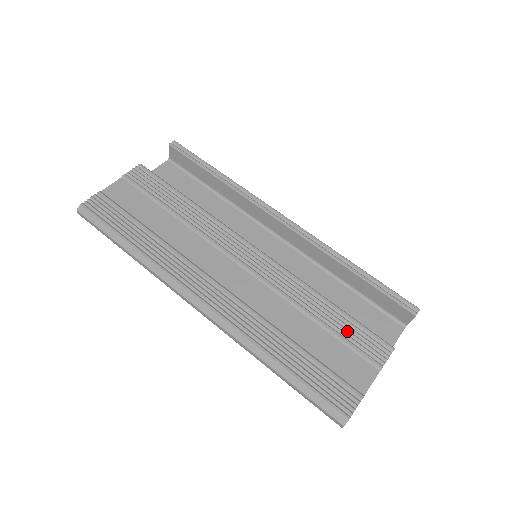
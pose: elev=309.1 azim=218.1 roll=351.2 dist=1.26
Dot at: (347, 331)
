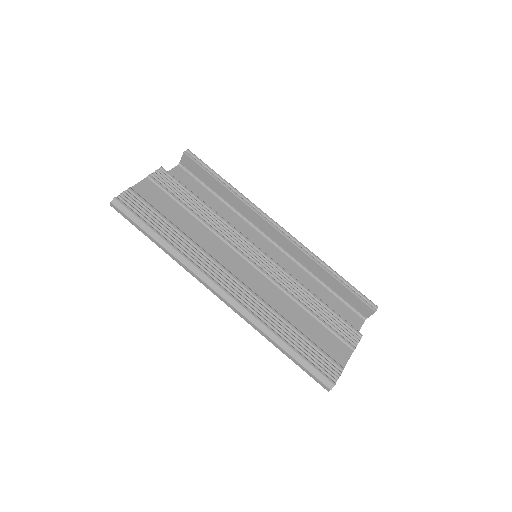
Dot at: (330, 320)
